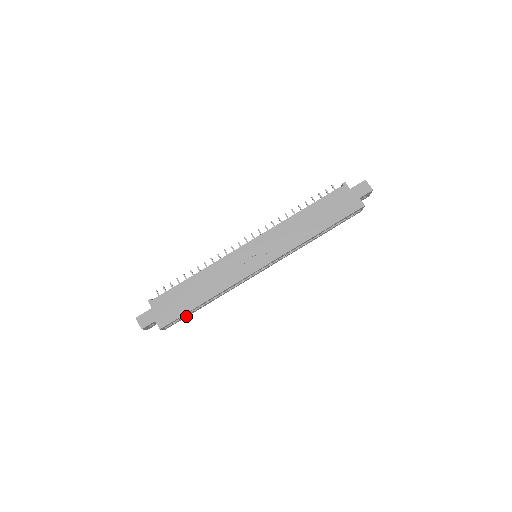
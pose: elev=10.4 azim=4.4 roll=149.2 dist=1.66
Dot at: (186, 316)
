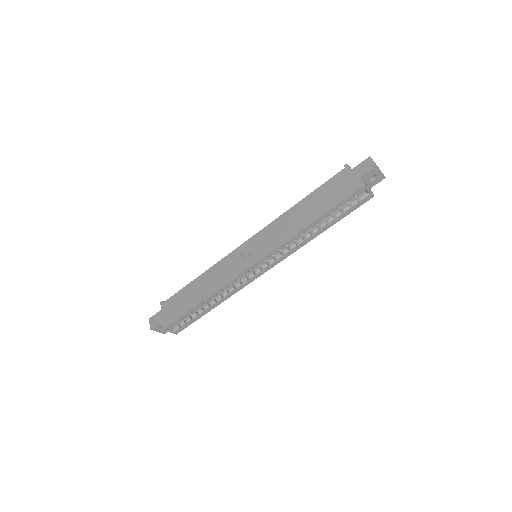
Dot at: (193, 321)
